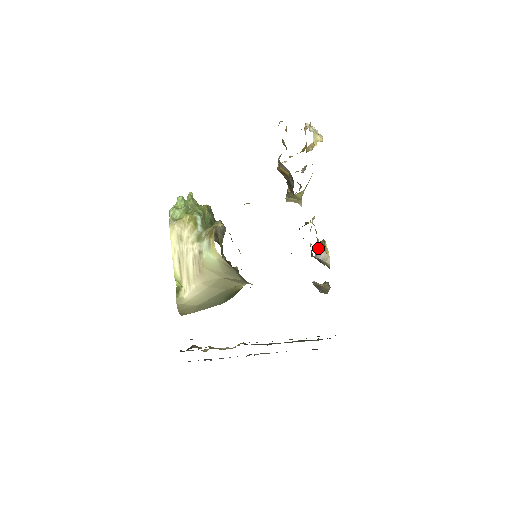
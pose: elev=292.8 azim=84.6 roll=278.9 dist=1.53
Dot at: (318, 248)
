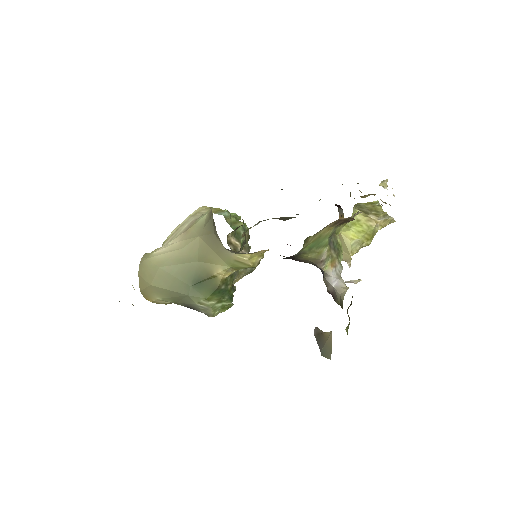
Dot at: (335, 270)
